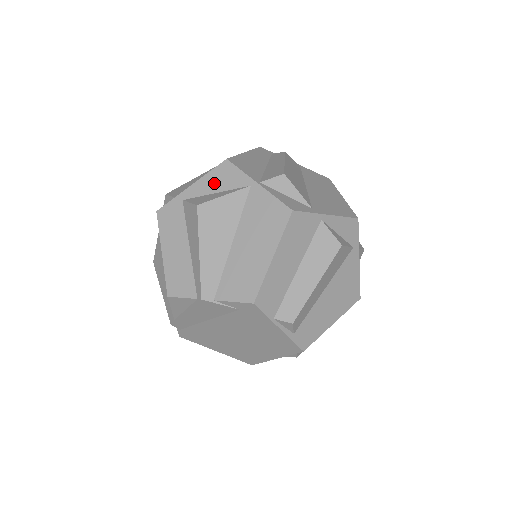
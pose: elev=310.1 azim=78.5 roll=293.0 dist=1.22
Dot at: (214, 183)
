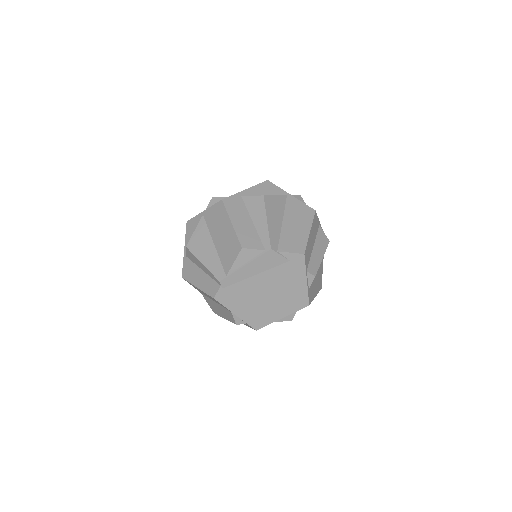
Dot at: (262, 190)
